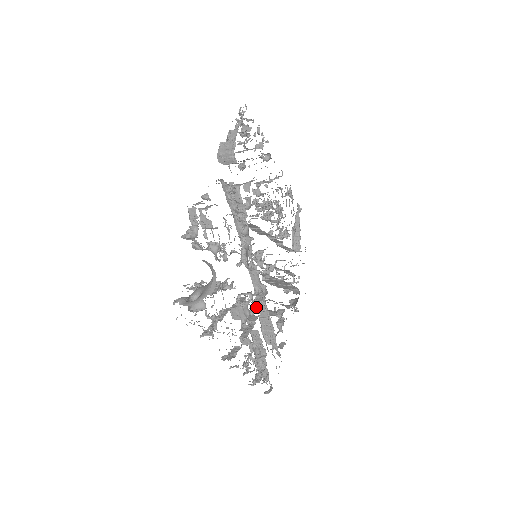
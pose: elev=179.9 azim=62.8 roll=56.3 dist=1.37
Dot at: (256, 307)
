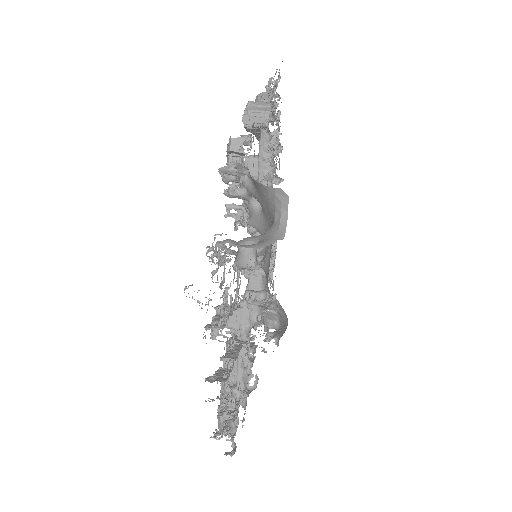
Dot at: occluded
